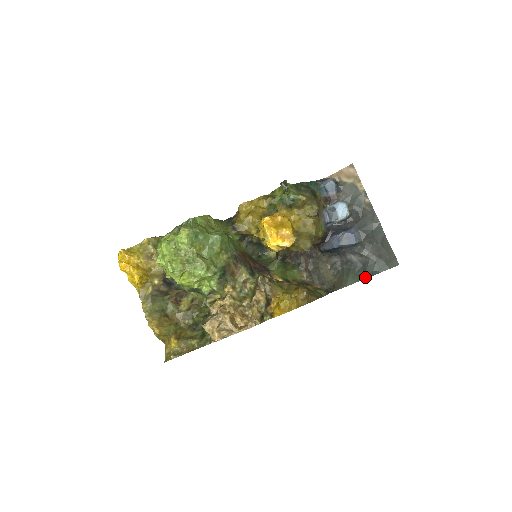
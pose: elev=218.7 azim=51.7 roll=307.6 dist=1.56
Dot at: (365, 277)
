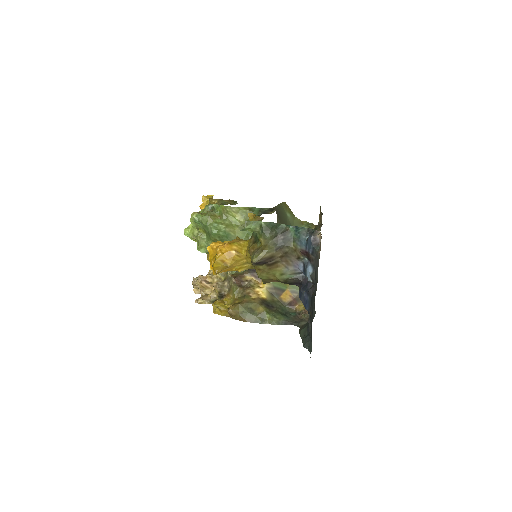
Dot at: (303, 341)
